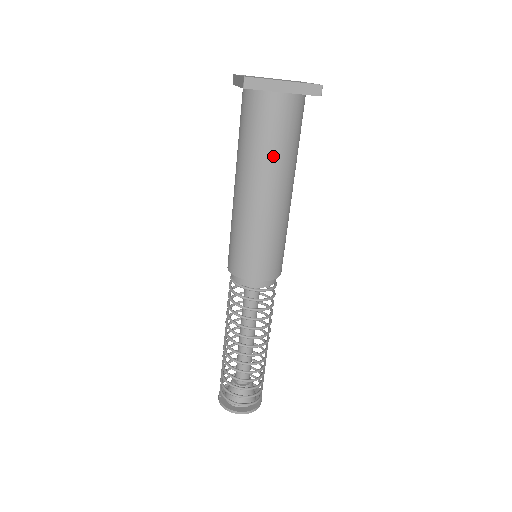
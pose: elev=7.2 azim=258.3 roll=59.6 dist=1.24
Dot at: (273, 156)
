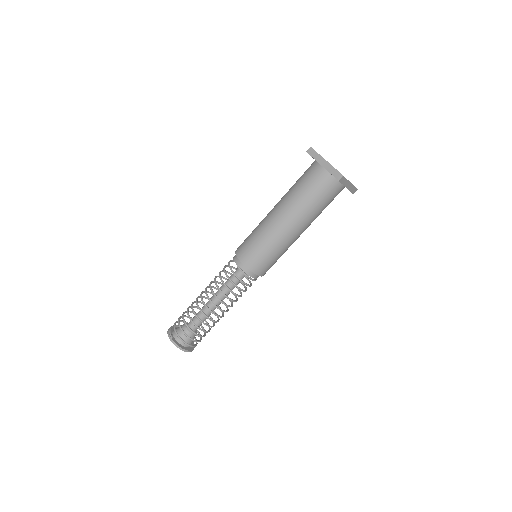
Dot at: (317, 214)
